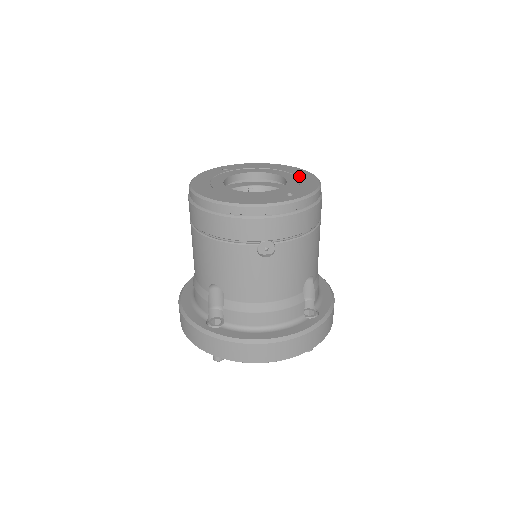
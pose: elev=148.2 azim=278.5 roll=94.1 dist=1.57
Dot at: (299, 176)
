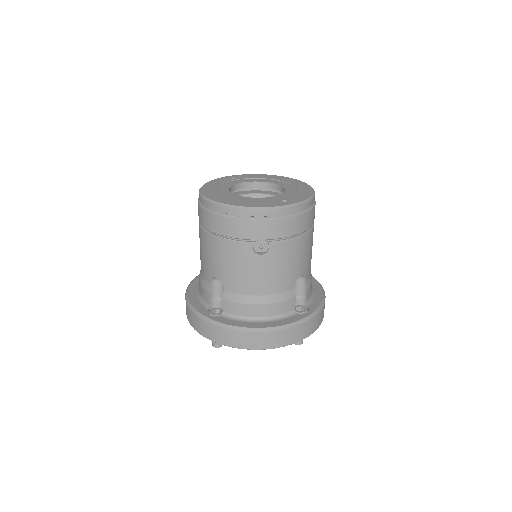
Dot at: (297, 186)
